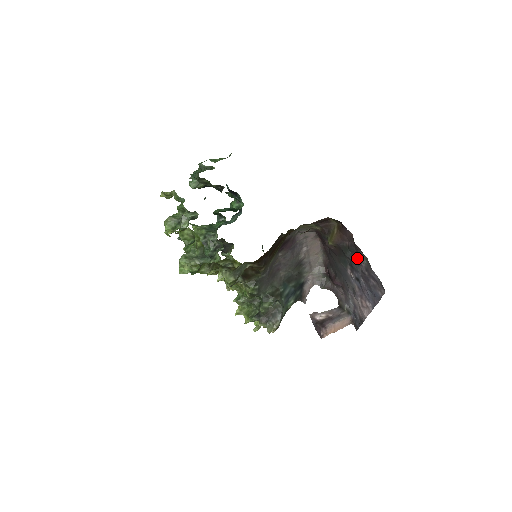
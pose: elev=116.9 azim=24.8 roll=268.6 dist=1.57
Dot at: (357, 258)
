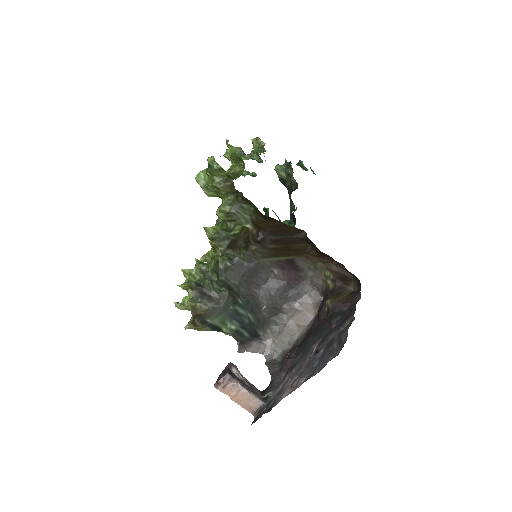
Dot at: (341, 322)
